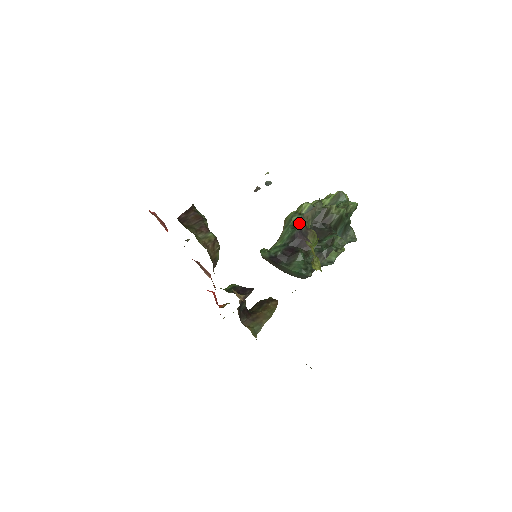
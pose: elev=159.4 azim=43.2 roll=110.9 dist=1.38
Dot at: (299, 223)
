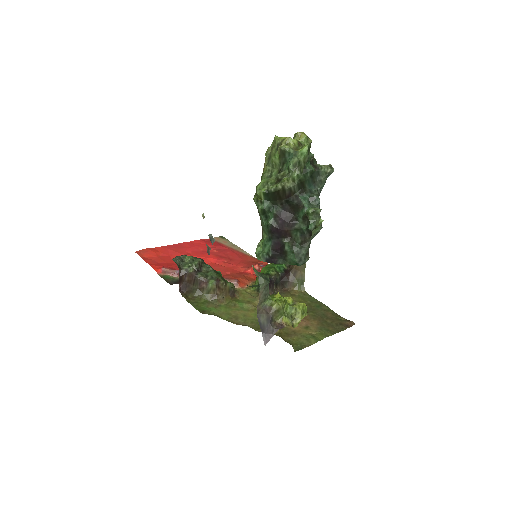
Dot at: (267, 213)
